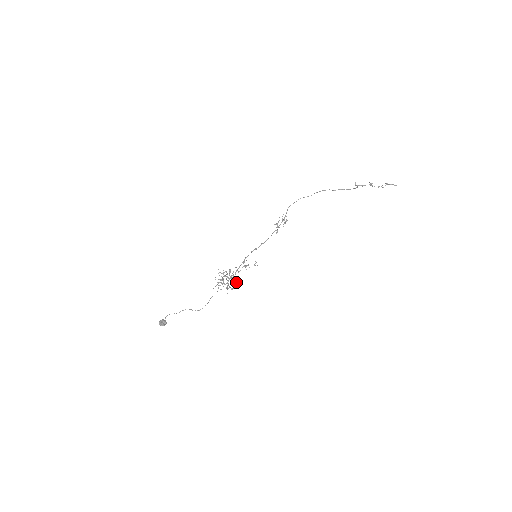
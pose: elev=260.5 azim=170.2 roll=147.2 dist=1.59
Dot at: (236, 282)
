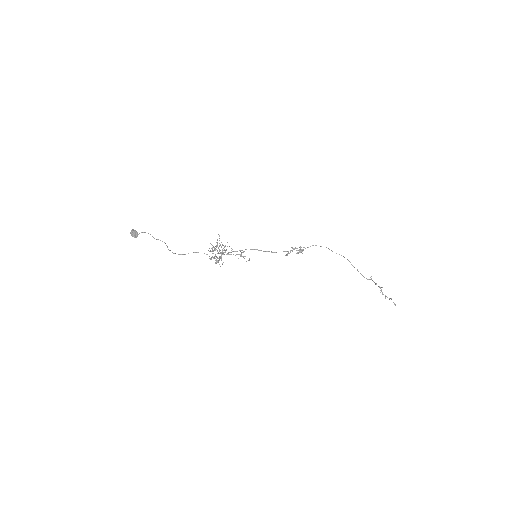
Dot at: occluded
